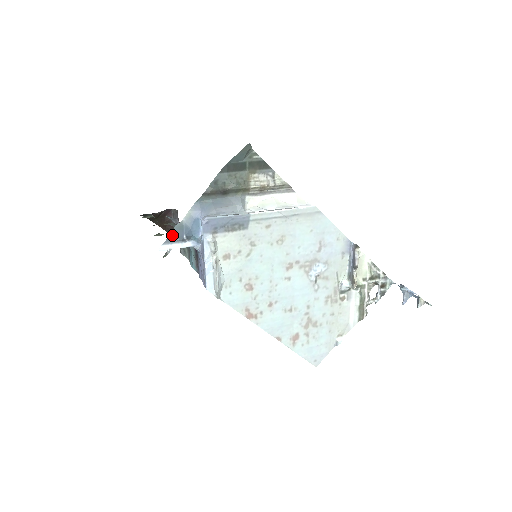
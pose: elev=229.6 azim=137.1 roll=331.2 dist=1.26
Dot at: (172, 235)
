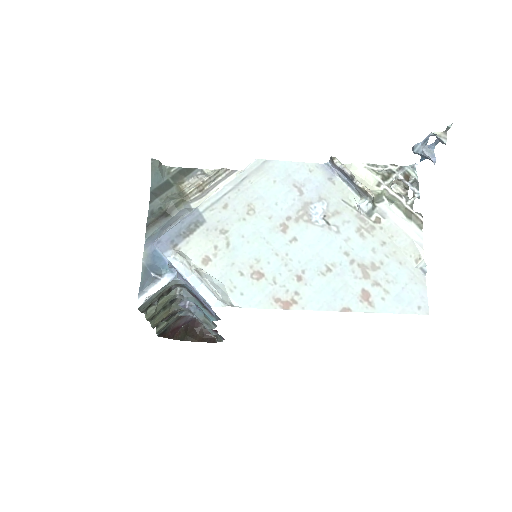
Dot at: (143, 284)
